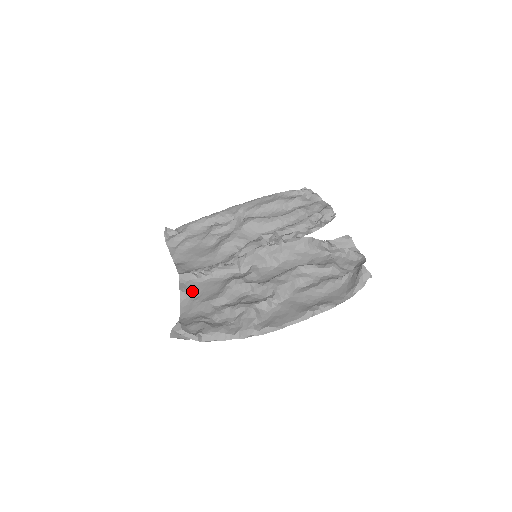
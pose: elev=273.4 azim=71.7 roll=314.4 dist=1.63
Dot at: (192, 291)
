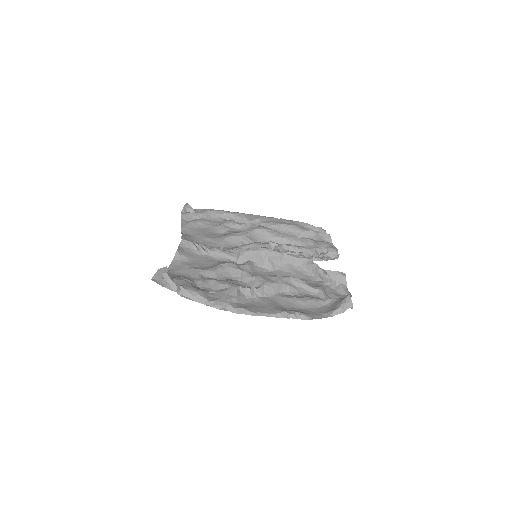
Dot at: (187, 257)
